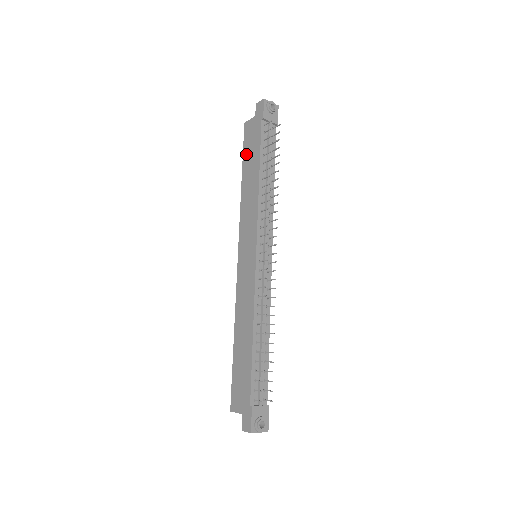
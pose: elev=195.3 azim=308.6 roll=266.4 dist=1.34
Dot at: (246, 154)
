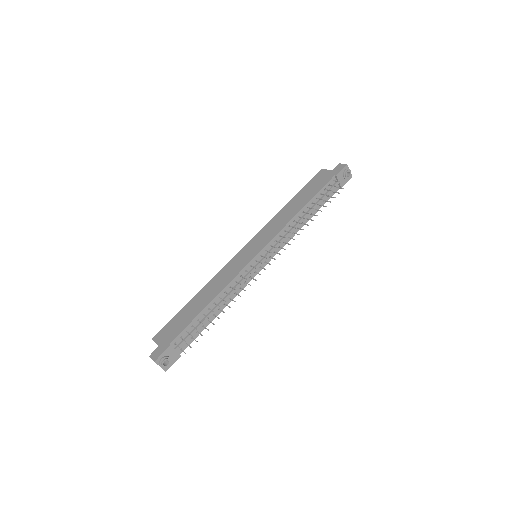
Dot at: (306, 188)
